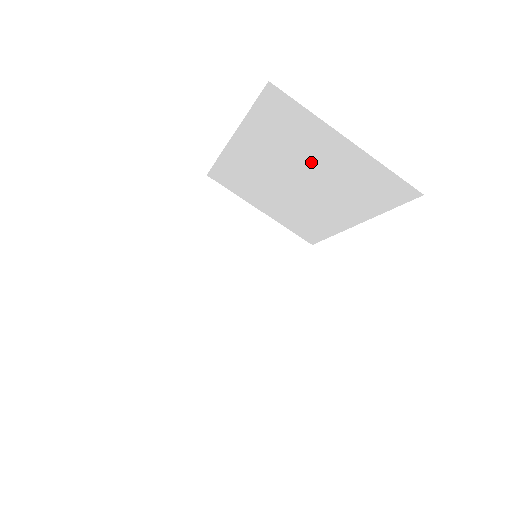
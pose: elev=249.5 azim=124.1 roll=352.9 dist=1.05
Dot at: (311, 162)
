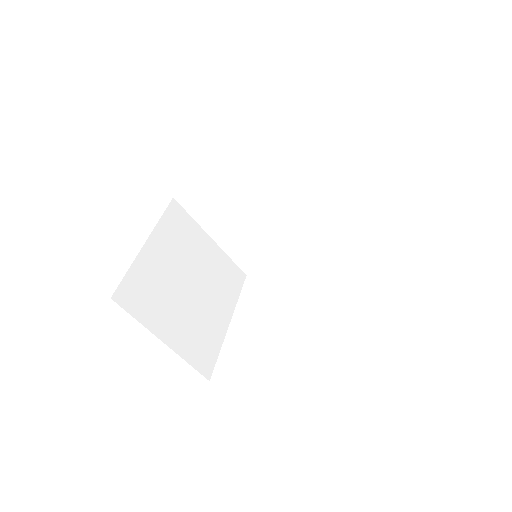
Dot at: (299, 189)
